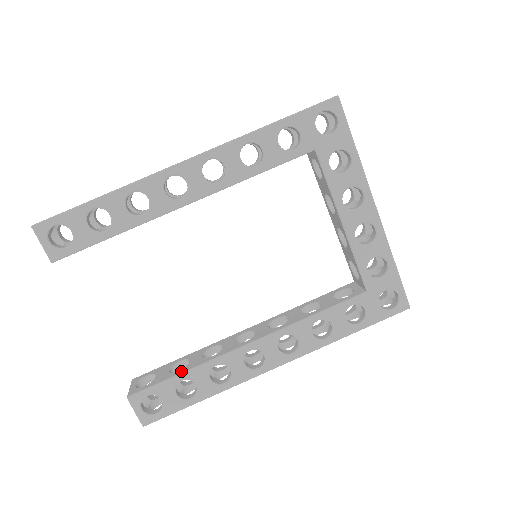
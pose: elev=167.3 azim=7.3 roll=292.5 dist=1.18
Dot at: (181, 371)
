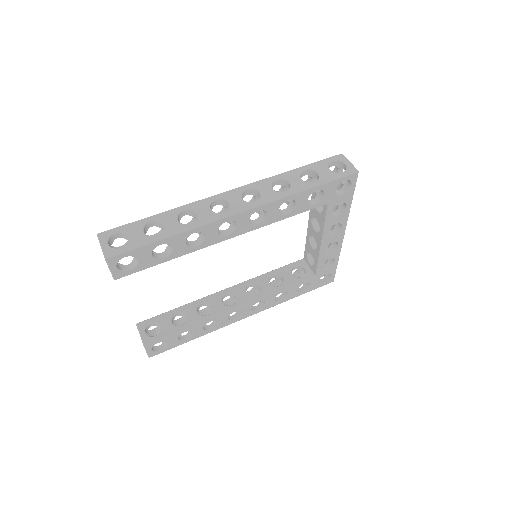
Dot at: (185, 326)
